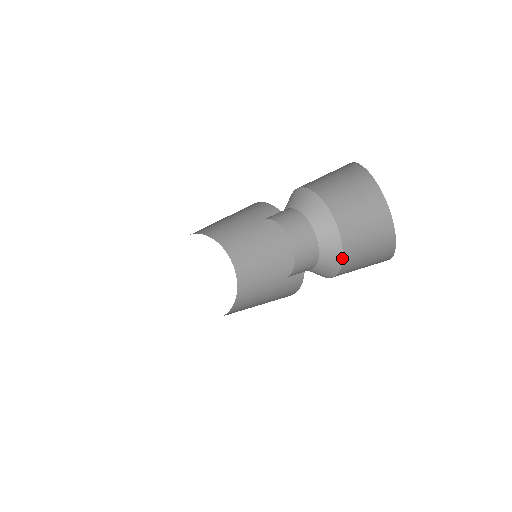
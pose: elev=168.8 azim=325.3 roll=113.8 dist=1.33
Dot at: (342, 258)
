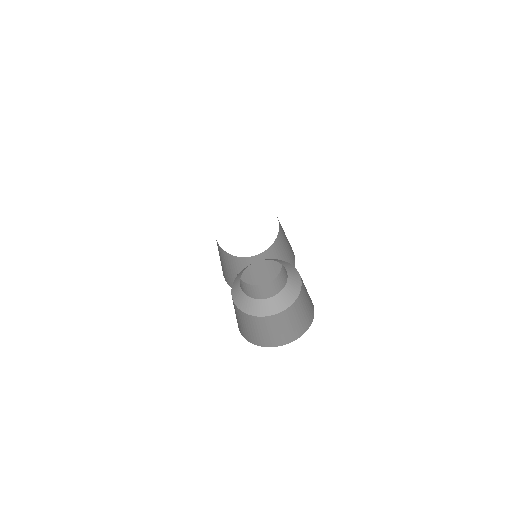
Dot at: (288, 307)
